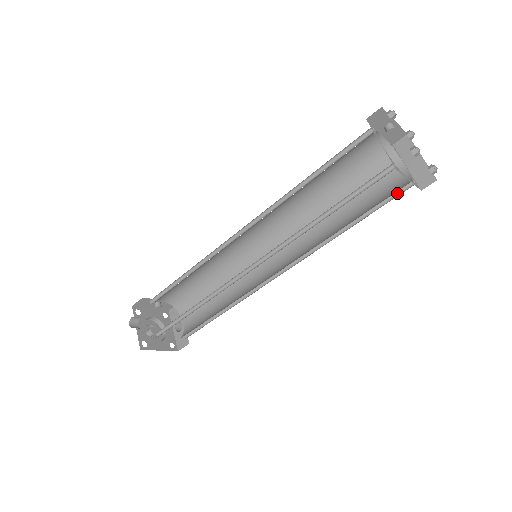
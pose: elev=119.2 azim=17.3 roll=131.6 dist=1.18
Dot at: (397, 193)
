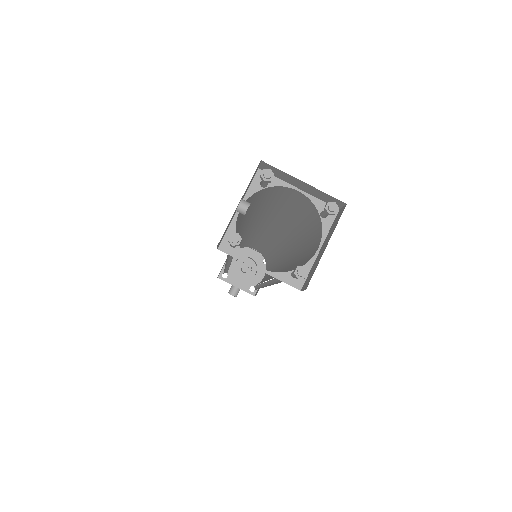
Dot at: occluded
